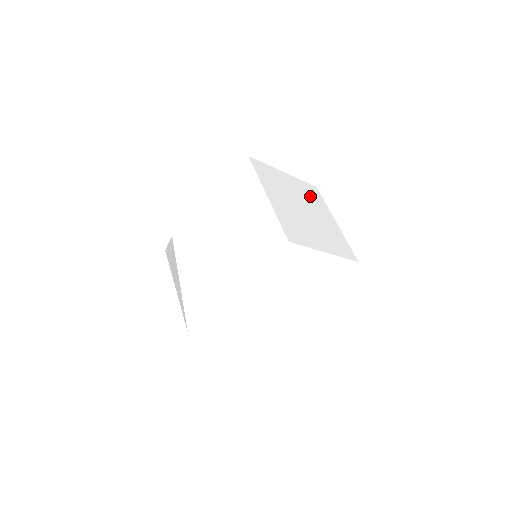
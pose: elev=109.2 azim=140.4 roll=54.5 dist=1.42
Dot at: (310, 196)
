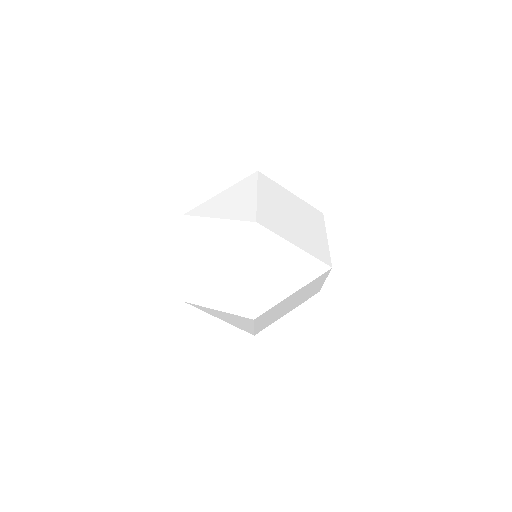
Dot at: (274, 192)
